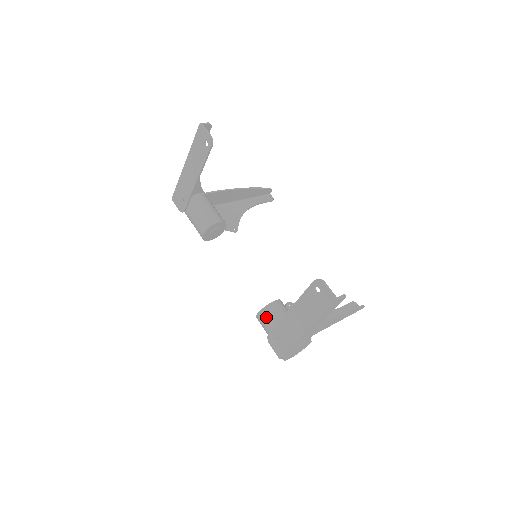
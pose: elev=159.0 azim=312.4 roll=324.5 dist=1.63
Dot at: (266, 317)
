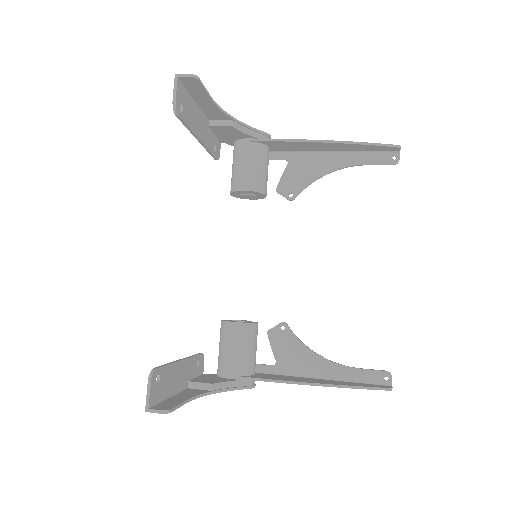
Dot at: (220, 332)
